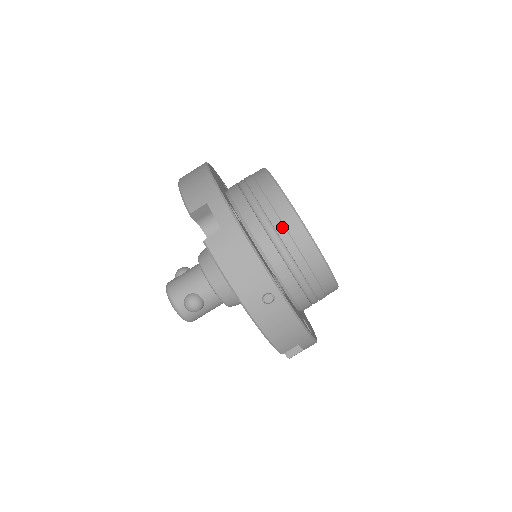
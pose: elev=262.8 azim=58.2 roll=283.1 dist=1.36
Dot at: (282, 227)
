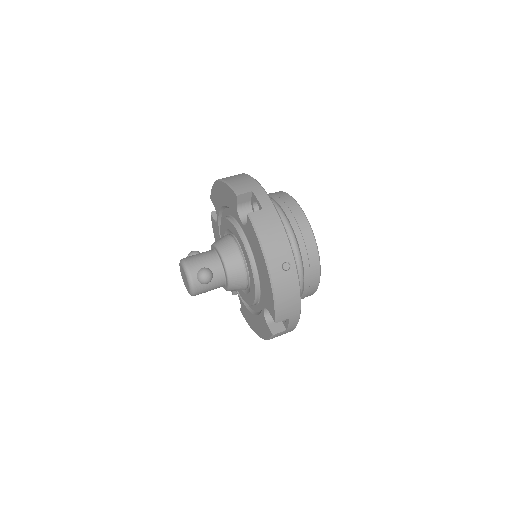
Dot at: (297, 226)
